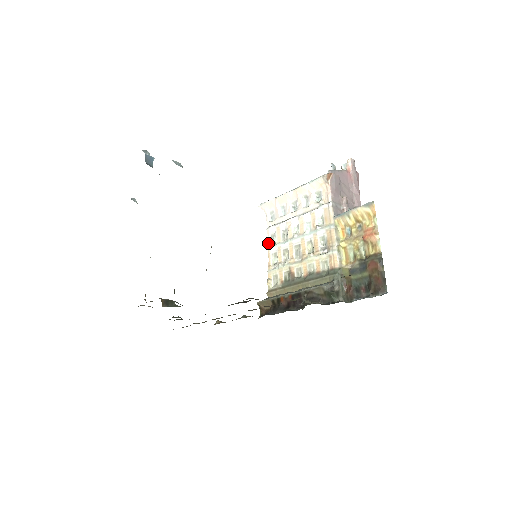
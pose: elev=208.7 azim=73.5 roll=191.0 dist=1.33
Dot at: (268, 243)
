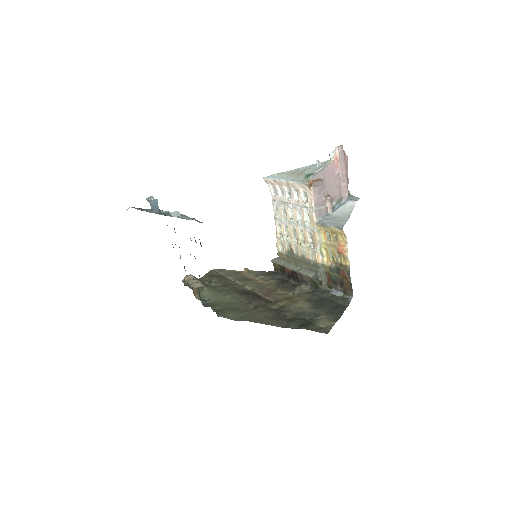
Dot at: (274, 214)
